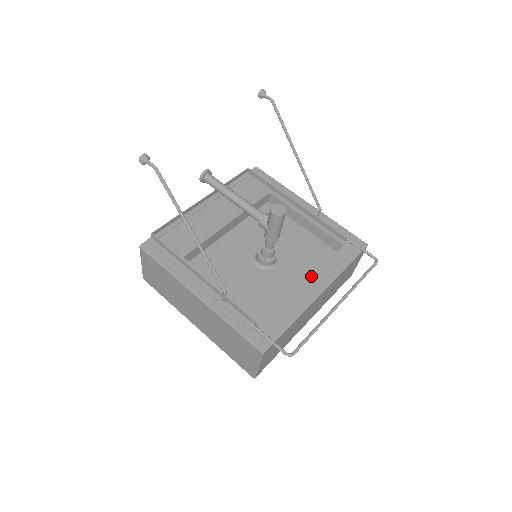
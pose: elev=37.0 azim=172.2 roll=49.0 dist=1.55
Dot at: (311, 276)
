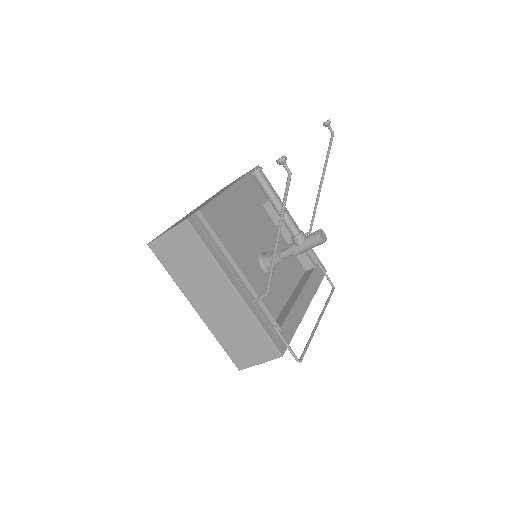
Dot at: (302, 290)
